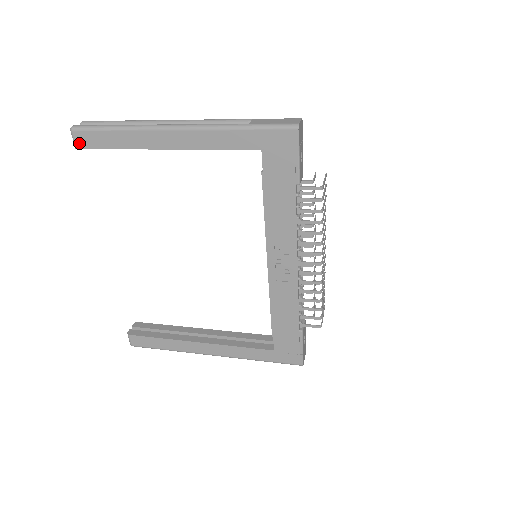
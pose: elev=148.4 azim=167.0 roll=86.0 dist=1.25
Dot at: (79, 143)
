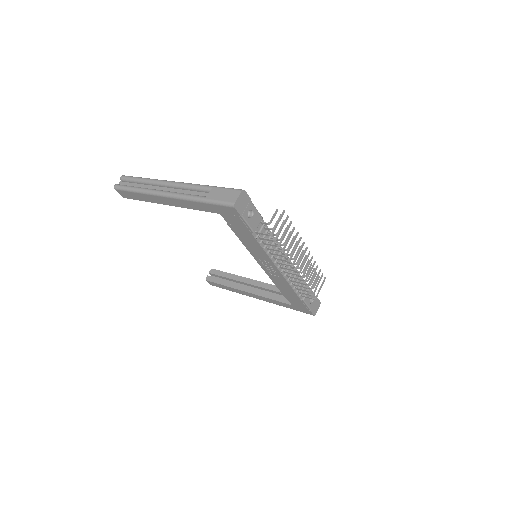
Dot at: (122, 195)
